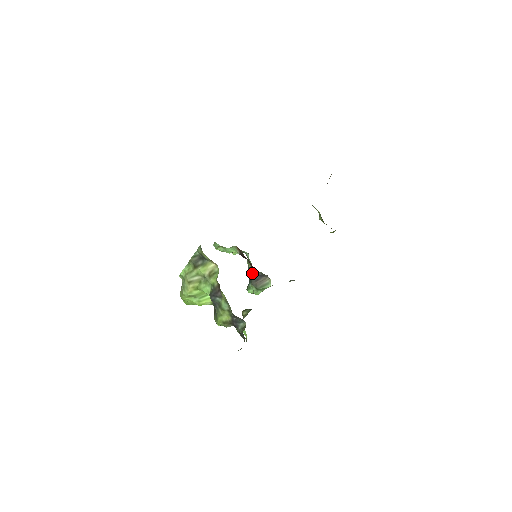
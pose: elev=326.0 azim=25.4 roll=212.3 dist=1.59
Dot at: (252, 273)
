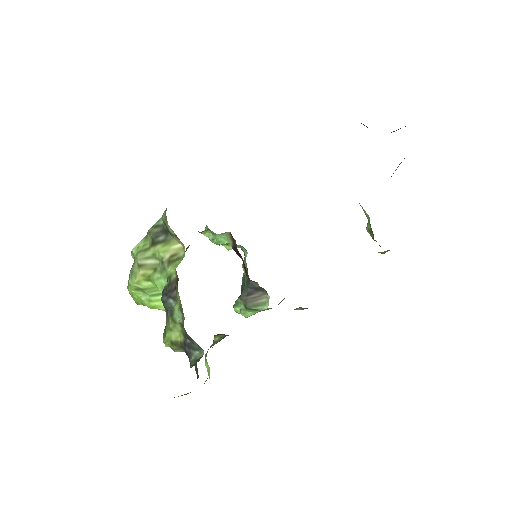
Dot at: (245, 282)
